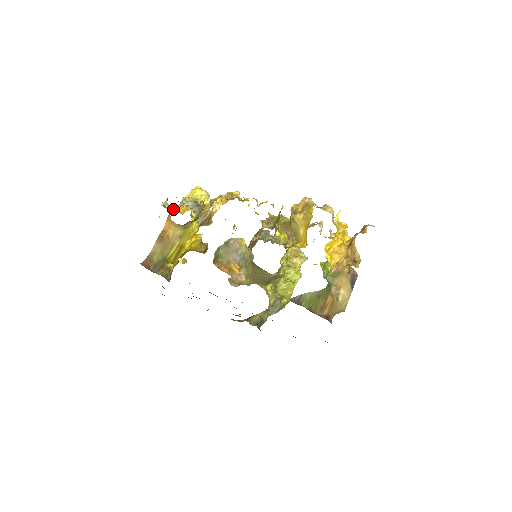
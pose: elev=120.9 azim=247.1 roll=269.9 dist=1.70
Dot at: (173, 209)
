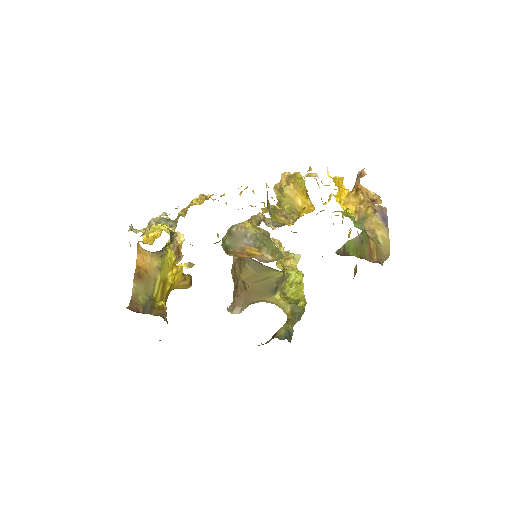
Dot at: (142, 235)
